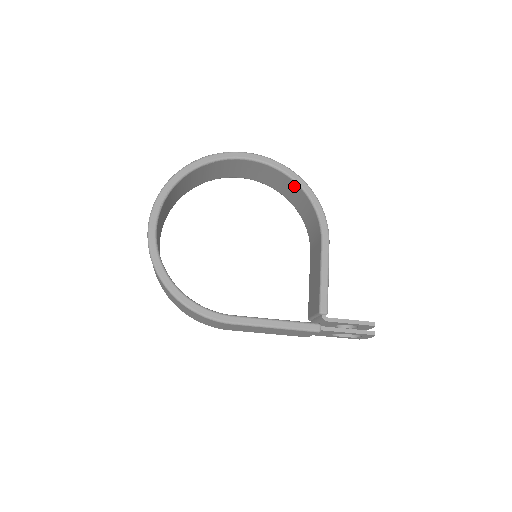
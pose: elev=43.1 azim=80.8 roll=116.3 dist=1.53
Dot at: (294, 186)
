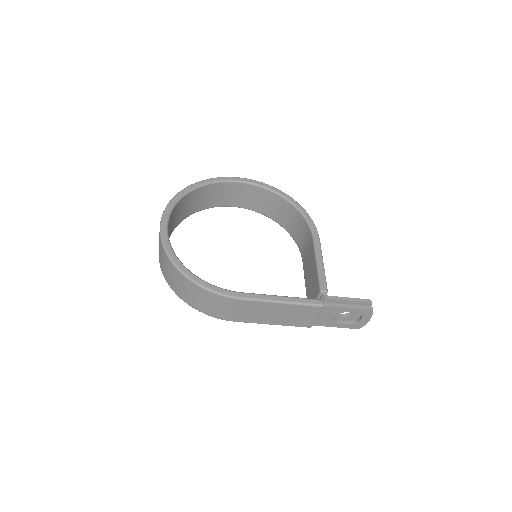
Dot at: (283, 203)
